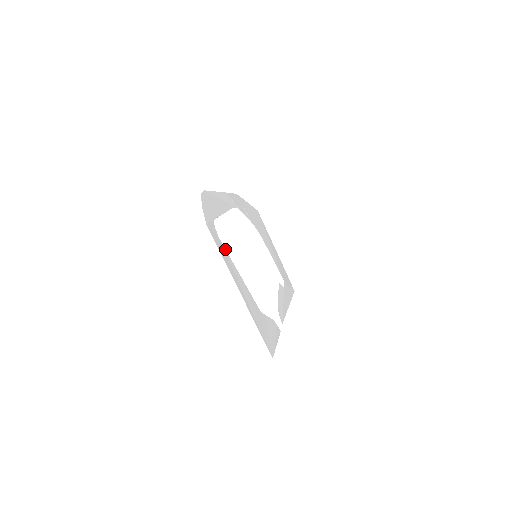
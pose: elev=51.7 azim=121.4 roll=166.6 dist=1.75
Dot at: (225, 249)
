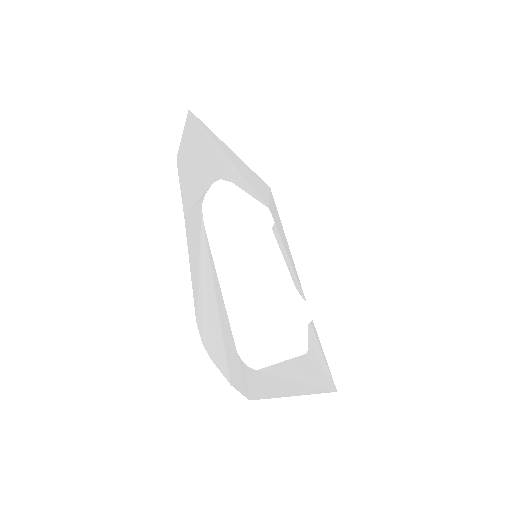
Dot at: (266, 368)
